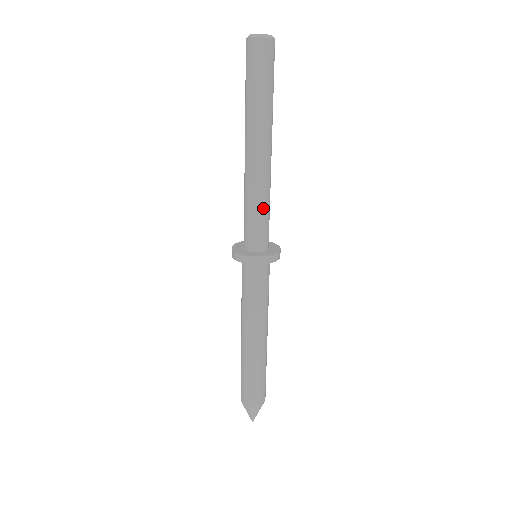
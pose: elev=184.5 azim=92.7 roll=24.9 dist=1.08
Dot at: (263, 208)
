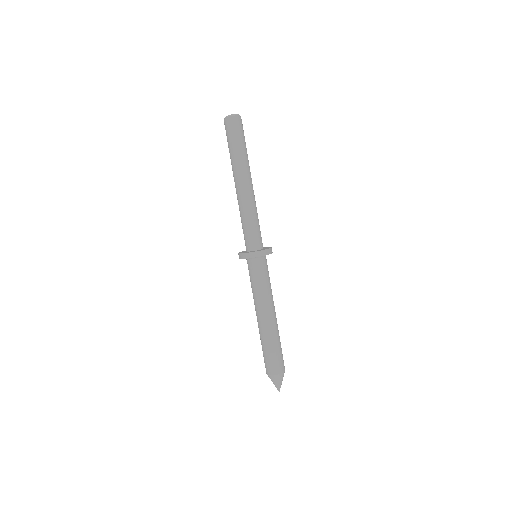
Dot at: (251, 220)
